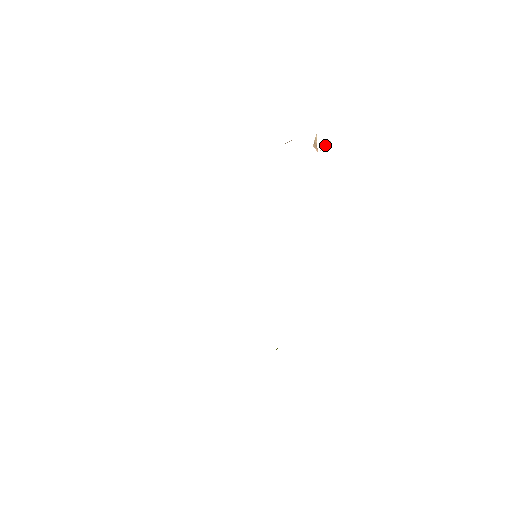
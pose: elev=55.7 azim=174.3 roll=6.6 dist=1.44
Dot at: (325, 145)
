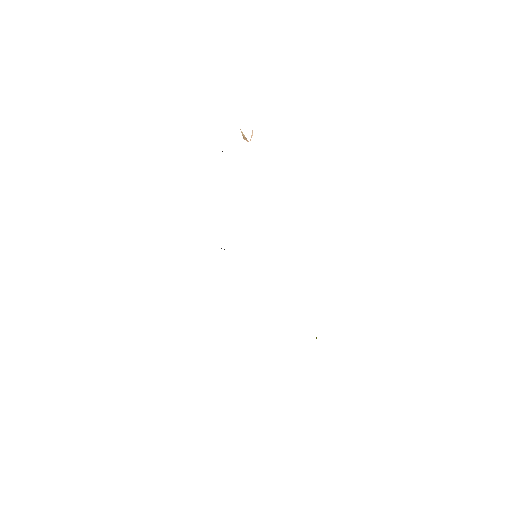
Dot at: (251, 135)
